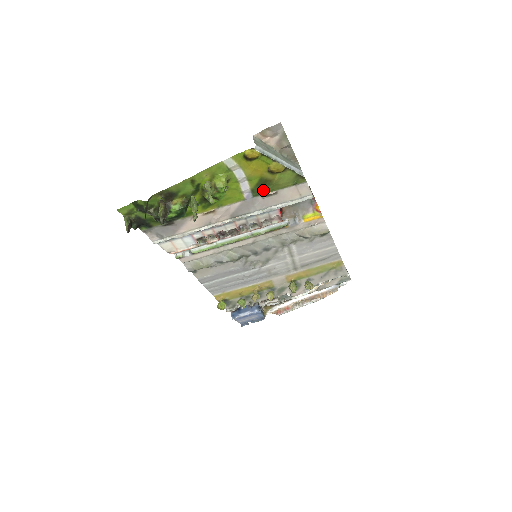
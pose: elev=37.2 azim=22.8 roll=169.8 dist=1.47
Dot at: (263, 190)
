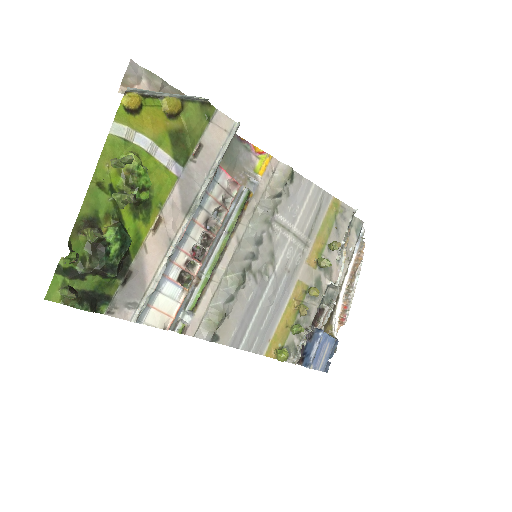
Dot at: (185, 149)
